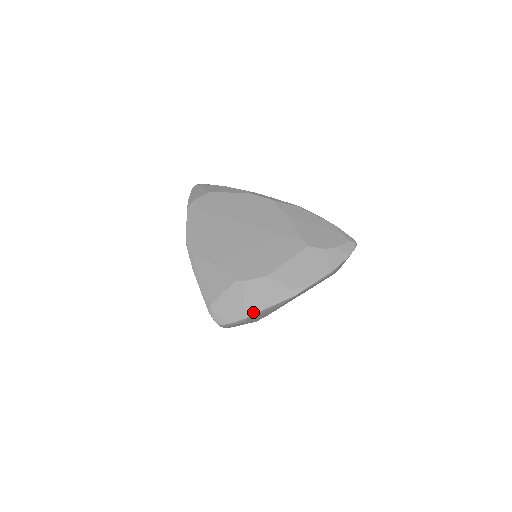
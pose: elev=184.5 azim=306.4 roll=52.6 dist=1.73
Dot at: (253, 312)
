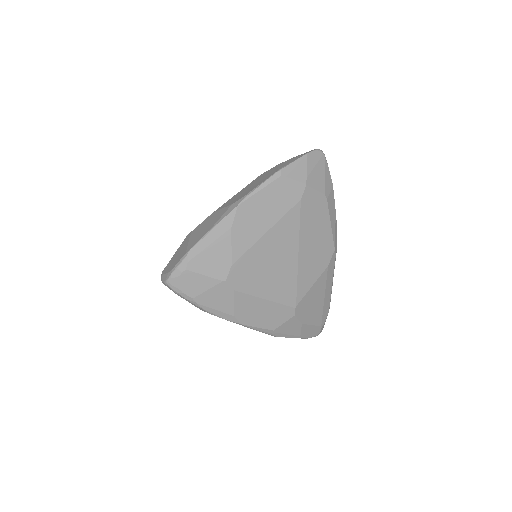
Dot at: (193, 245)
